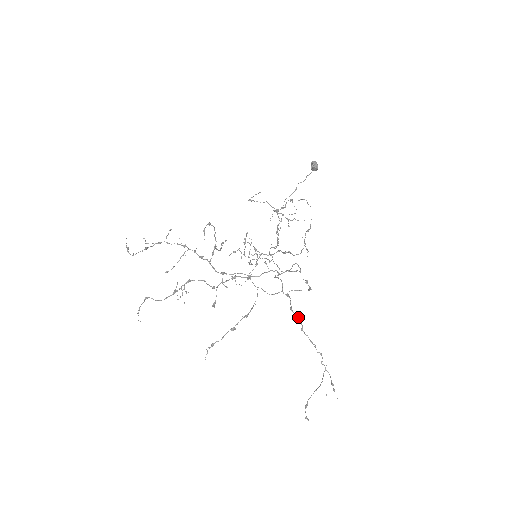
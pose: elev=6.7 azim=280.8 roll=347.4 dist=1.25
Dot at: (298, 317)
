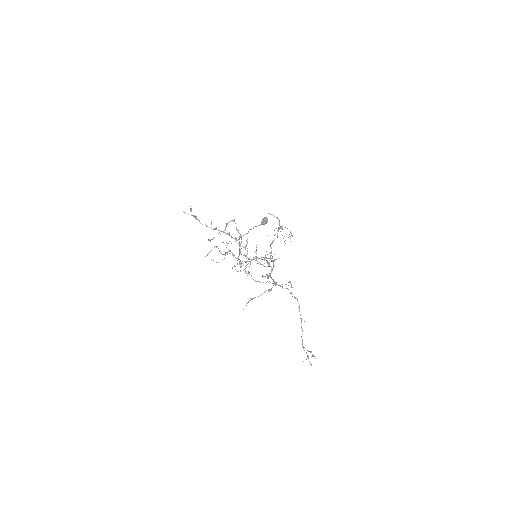
Dot at: (297, 299)
